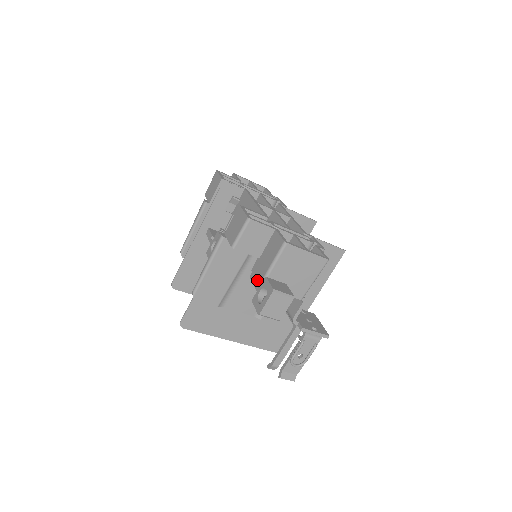
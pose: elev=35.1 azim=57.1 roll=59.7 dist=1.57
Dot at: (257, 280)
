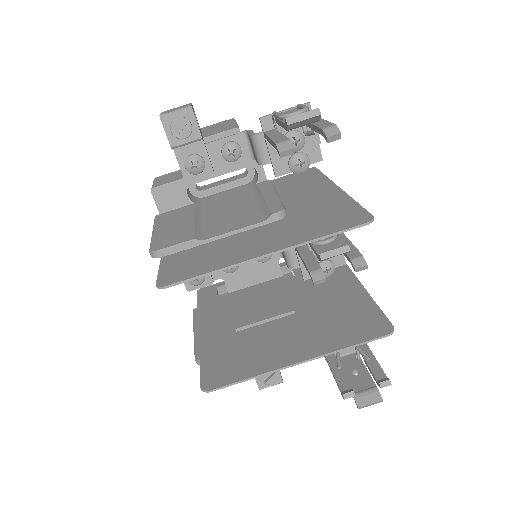
Dot at: (177, 159)
